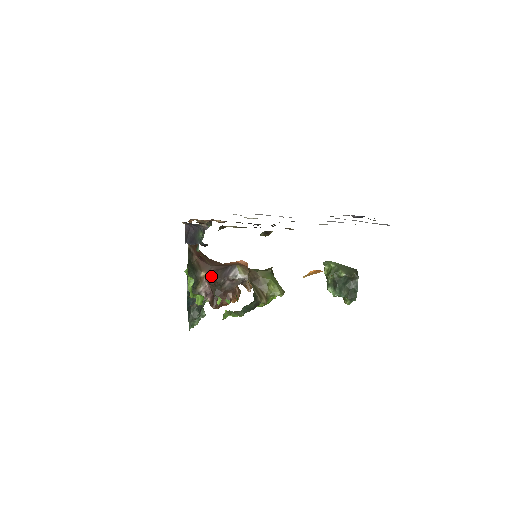
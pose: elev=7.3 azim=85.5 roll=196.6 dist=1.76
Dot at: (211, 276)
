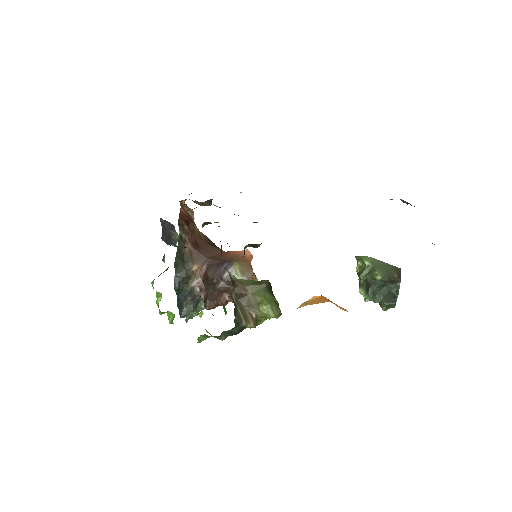
Dot at: (204, 272)
